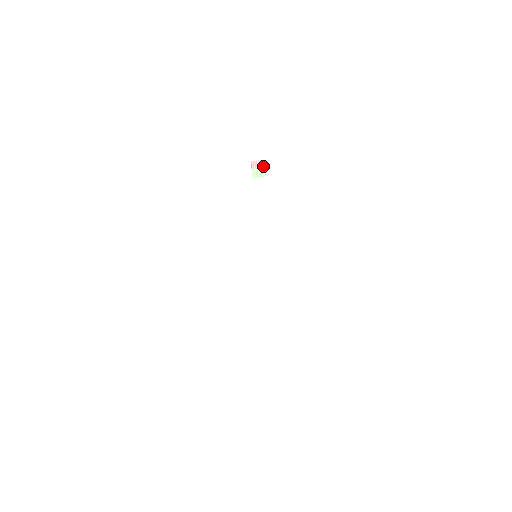
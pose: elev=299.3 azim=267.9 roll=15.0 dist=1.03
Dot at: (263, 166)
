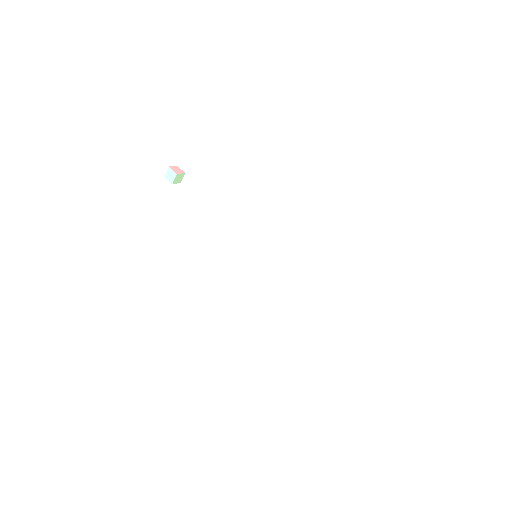
Dot at: (183, 171)
